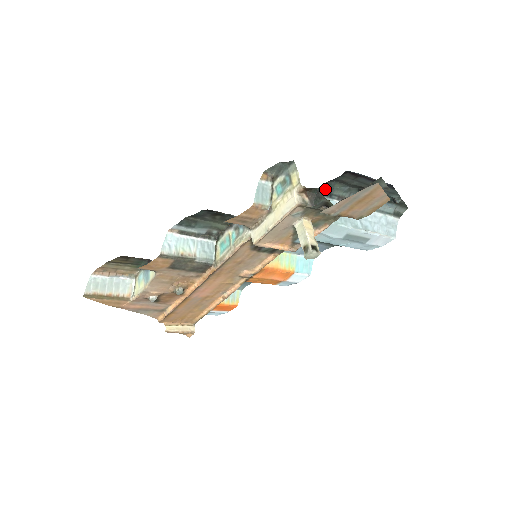
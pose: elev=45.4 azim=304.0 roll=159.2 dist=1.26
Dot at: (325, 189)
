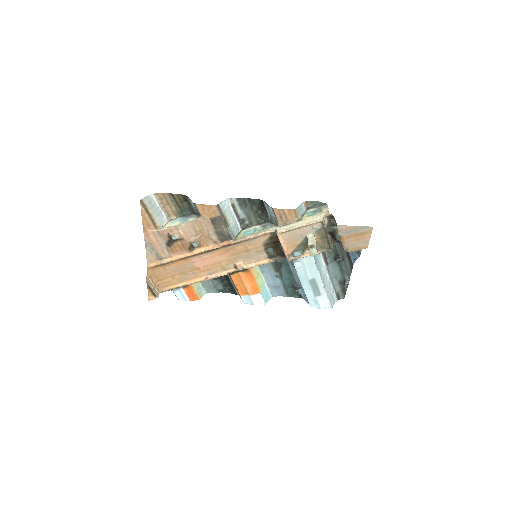
Dot at: occluded
